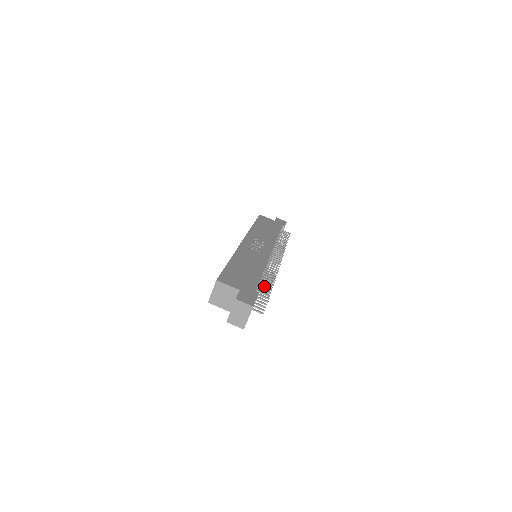
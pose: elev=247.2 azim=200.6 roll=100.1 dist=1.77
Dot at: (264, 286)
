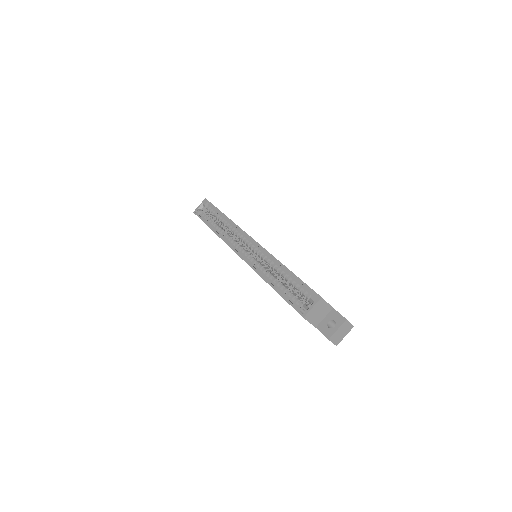
Dot at: occluded
